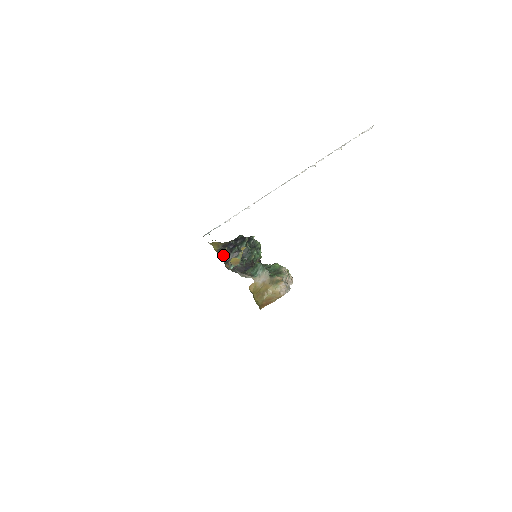
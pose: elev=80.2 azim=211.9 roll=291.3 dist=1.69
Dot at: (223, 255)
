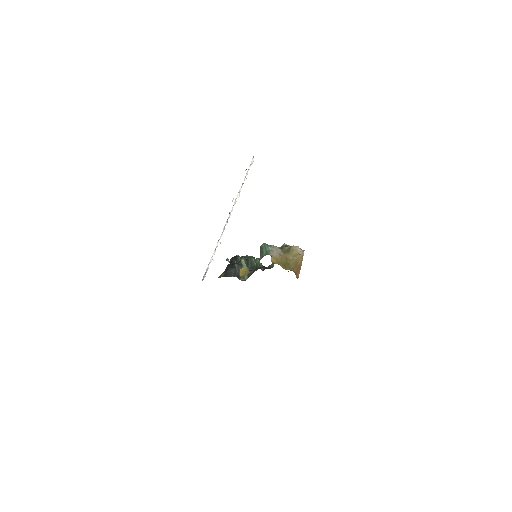
Dot at: occluded
